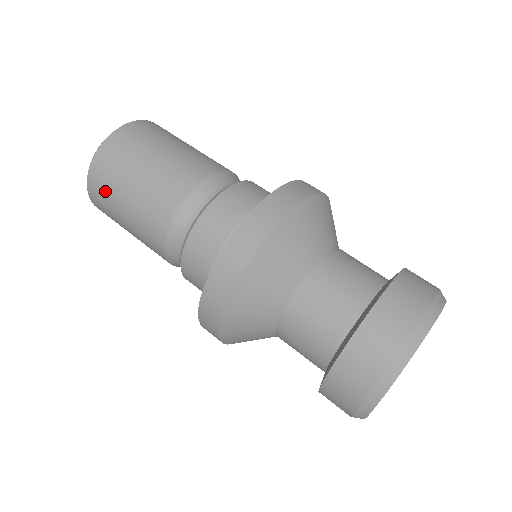
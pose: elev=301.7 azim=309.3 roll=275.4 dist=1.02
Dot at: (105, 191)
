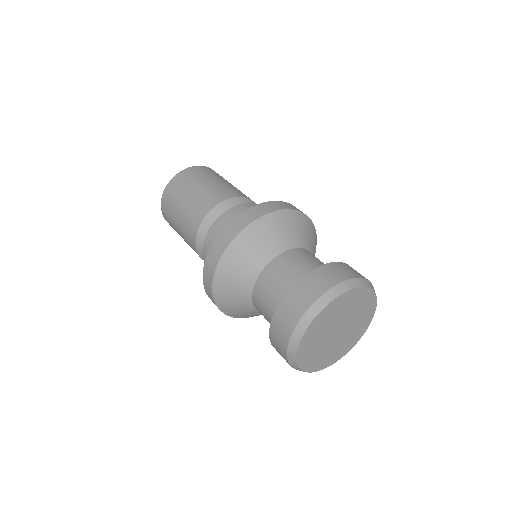
Dot at: (170, 223)
